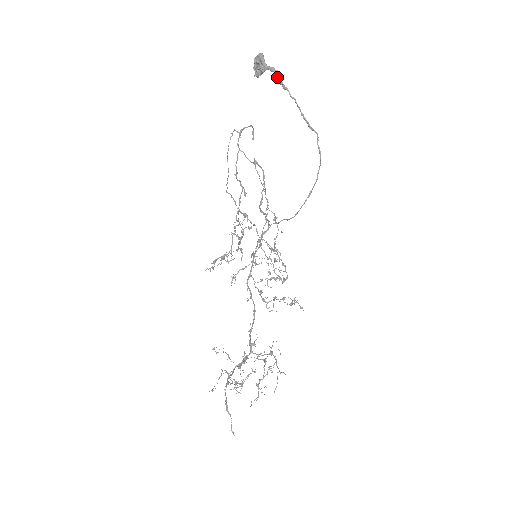
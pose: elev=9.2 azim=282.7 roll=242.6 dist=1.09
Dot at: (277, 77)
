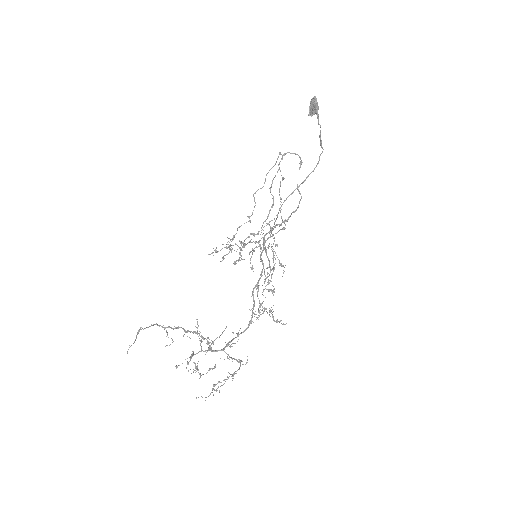
Dot at: (315, 110)
